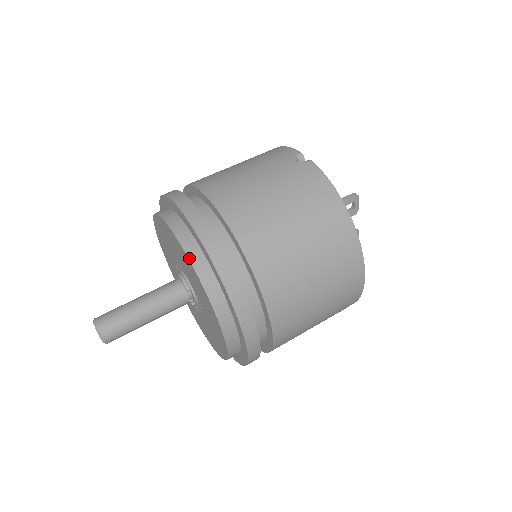
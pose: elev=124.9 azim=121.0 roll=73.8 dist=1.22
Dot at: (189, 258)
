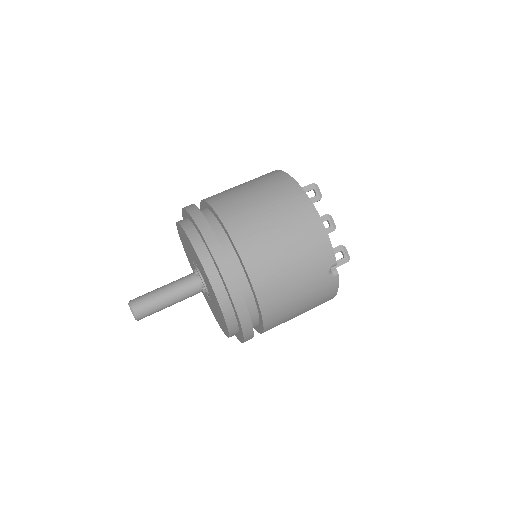
Dot at: (181, 226)
